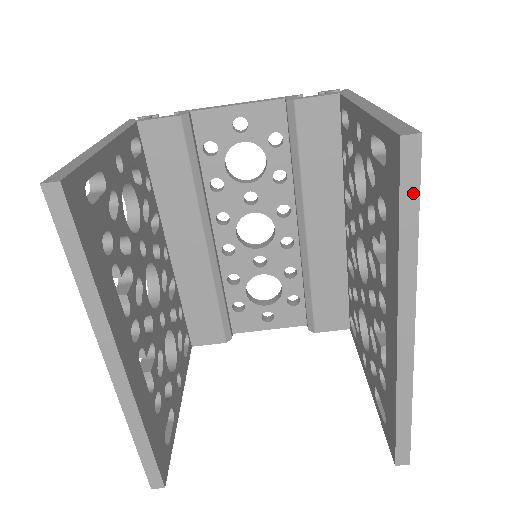
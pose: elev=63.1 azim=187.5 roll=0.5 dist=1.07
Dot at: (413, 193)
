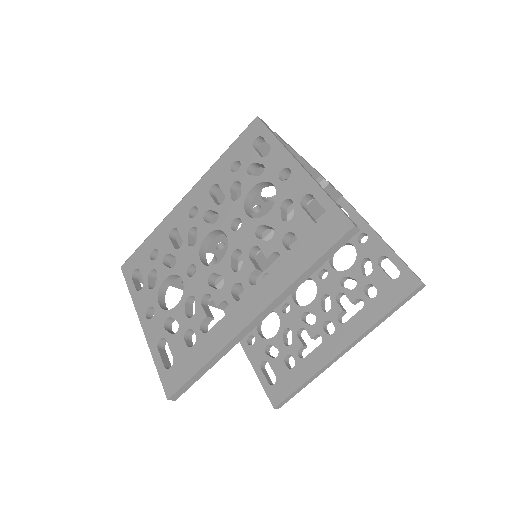
Dot at: (404, 302)
